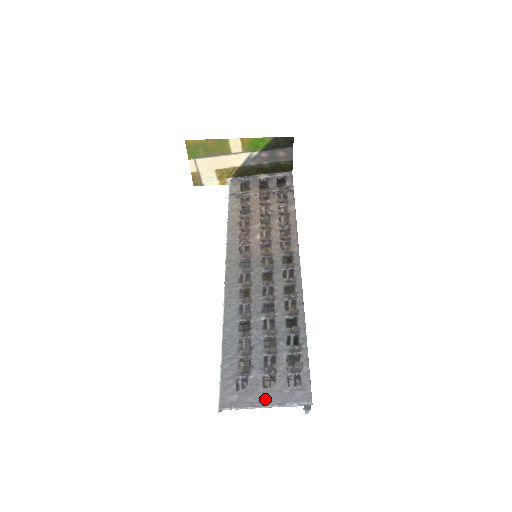
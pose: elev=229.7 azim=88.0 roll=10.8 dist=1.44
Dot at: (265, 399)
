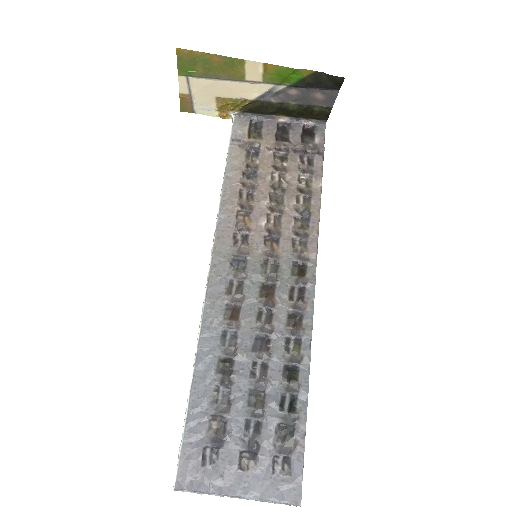
Dot at: (239, 487)
